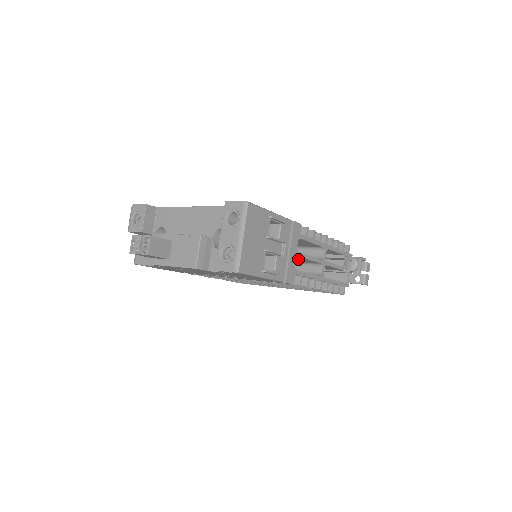
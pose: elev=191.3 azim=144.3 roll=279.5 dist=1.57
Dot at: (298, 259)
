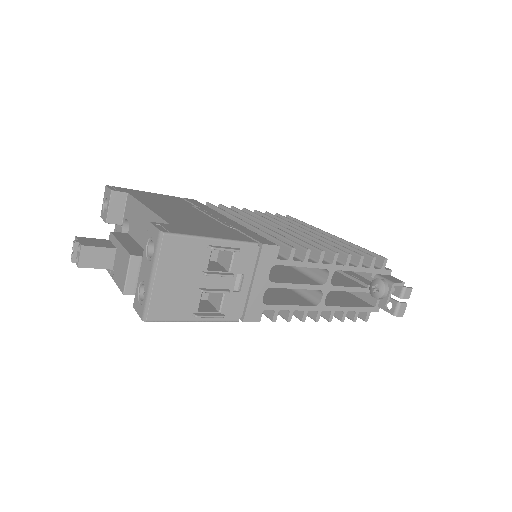
Dot at: occluded
